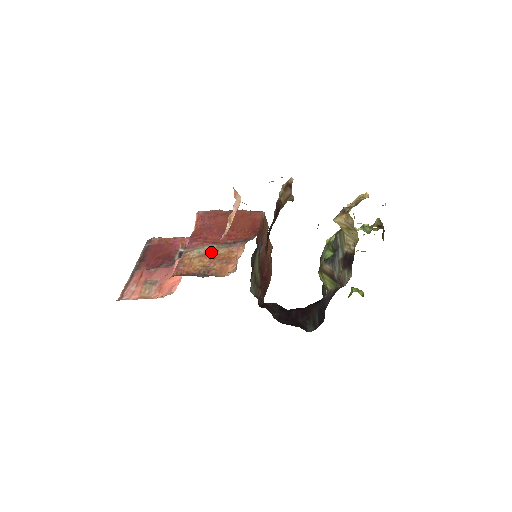
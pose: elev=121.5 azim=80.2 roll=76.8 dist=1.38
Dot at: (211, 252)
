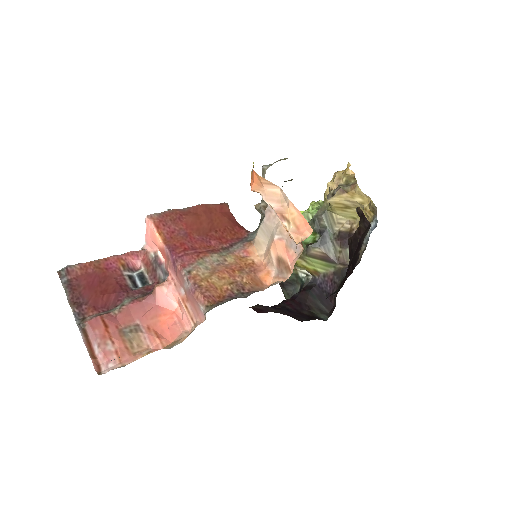
Dot at: (220, 264)
